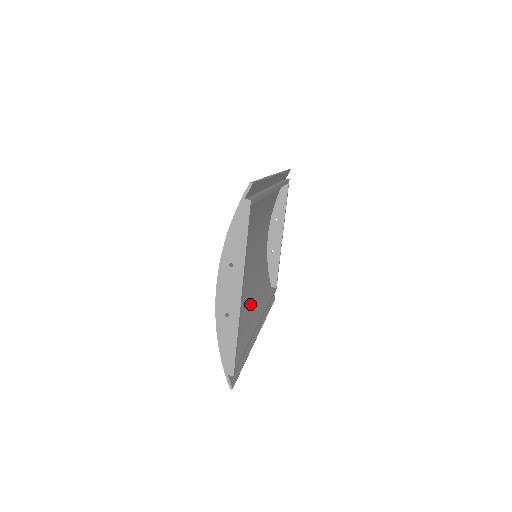
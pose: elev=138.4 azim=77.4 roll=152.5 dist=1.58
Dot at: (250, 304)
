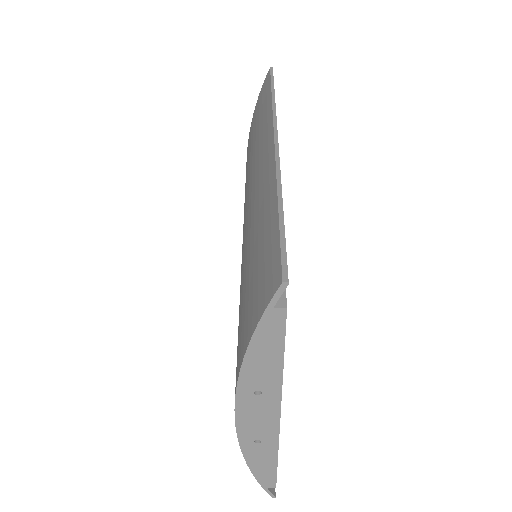
Dot at: occluded
